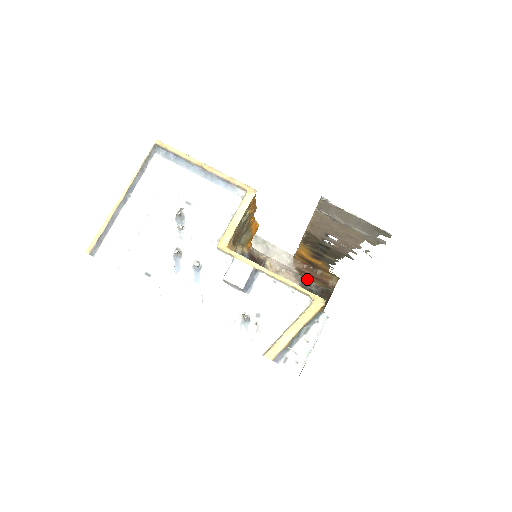
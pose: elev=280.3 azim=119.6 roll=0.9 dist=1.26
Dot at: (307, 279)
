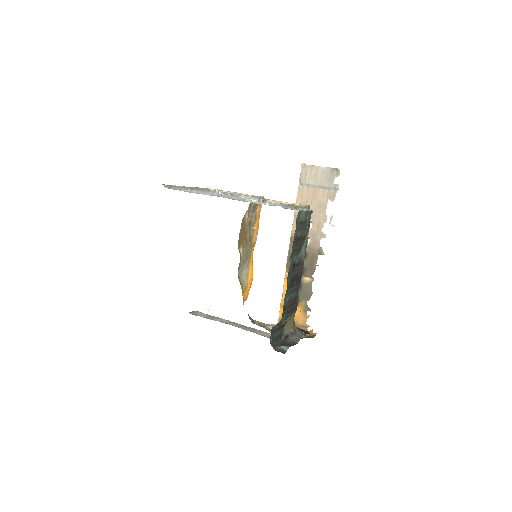
Dot at: occluded
